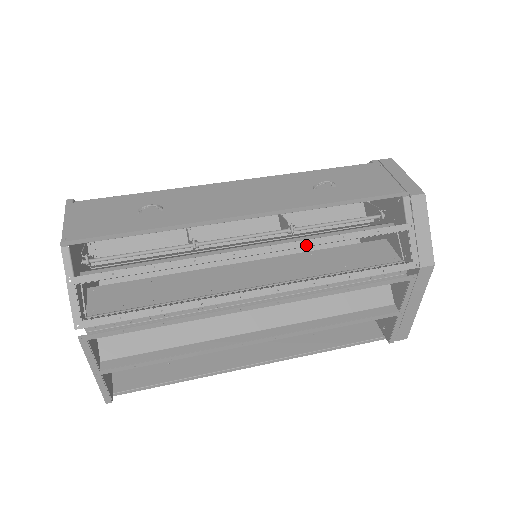
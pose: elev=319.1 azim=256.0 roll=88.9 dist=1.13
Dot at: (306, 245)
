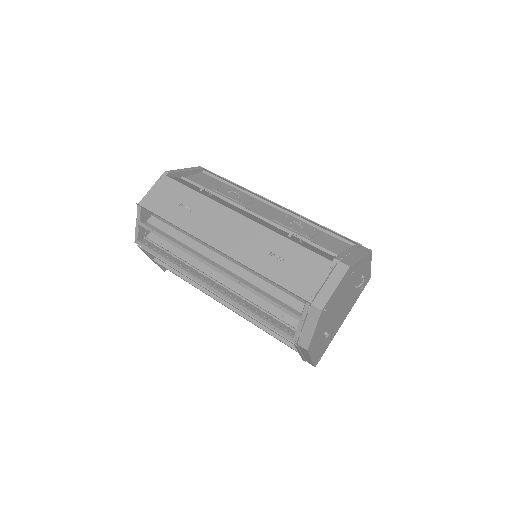
Dot at: (238, 283)
